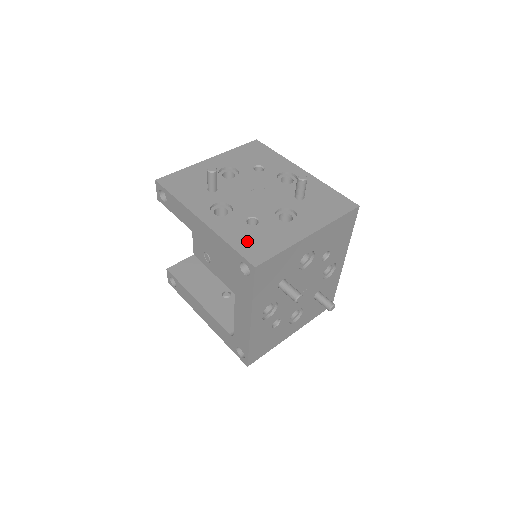
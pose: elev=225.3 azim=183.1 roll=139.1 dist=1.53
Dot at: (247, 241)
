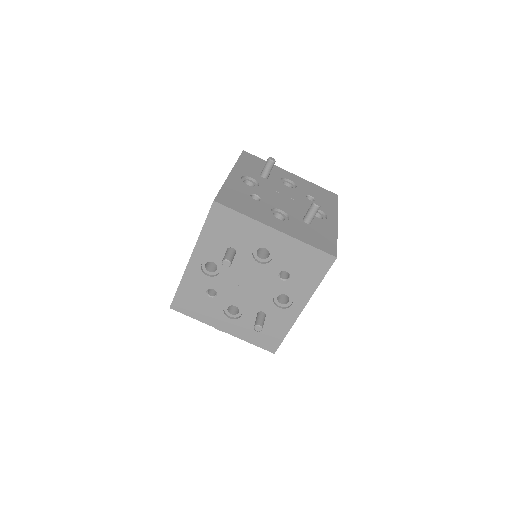
Dot at: (234, 195)
